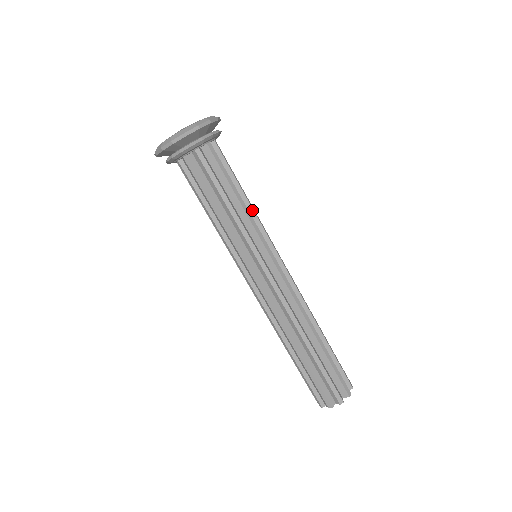
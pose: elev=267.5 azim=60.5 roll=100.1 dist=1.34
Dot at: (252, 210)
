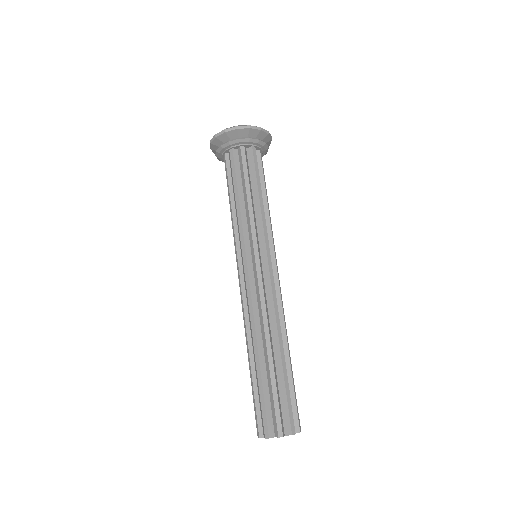
Dot at: (268, 213)
